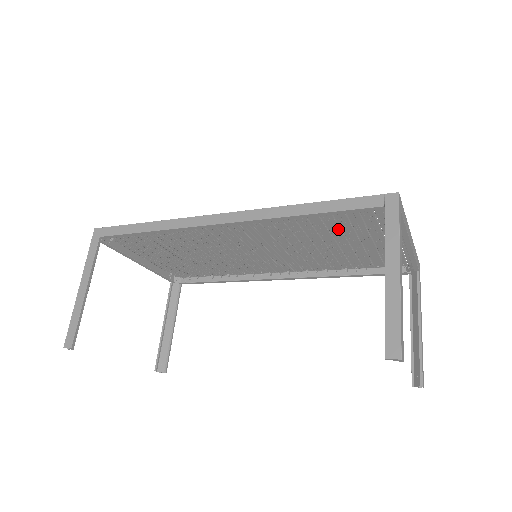
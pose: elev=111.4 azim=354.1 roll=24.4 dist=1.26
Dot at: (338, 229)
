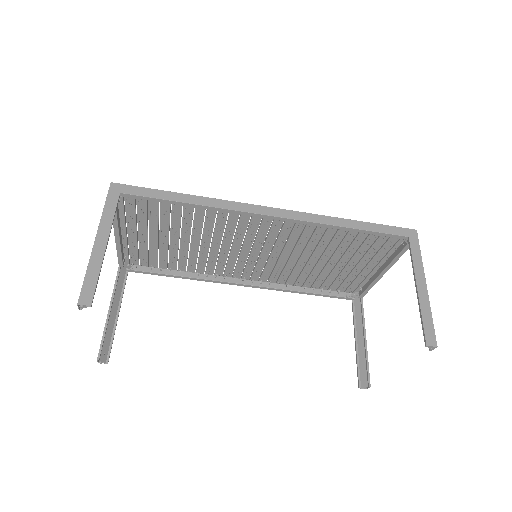
Dot at: (345, 248)
